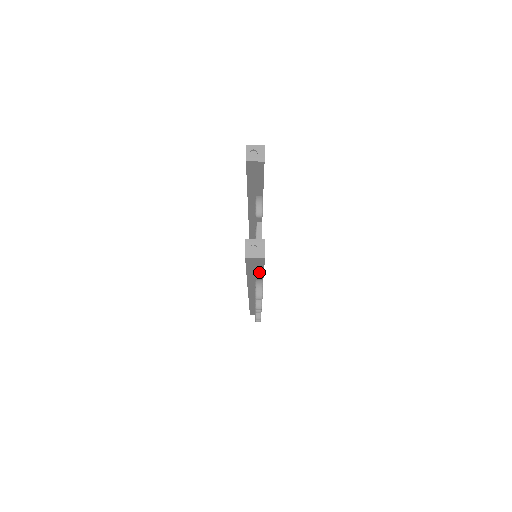
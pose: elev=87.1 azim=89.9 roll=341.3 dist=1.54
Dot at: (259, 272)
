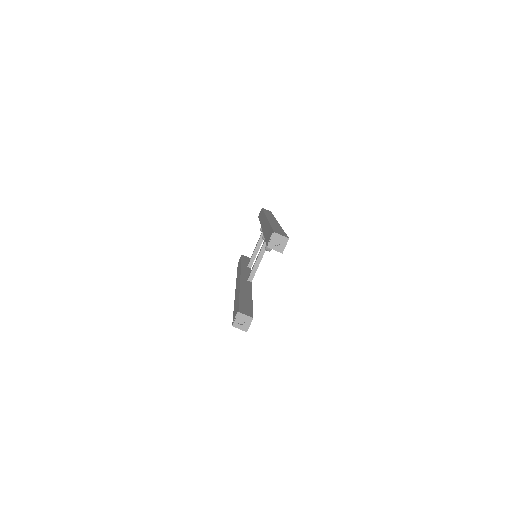
Dot at: occluded
